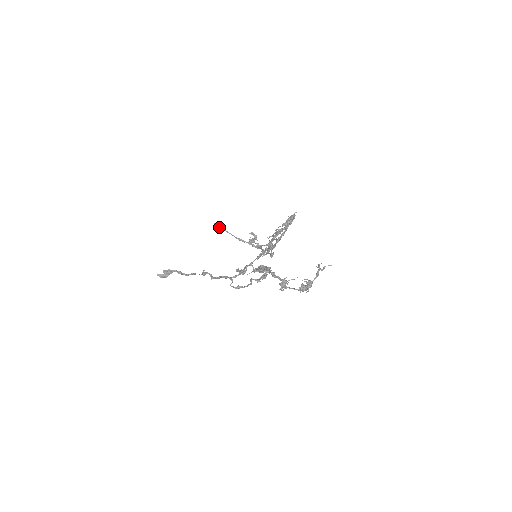
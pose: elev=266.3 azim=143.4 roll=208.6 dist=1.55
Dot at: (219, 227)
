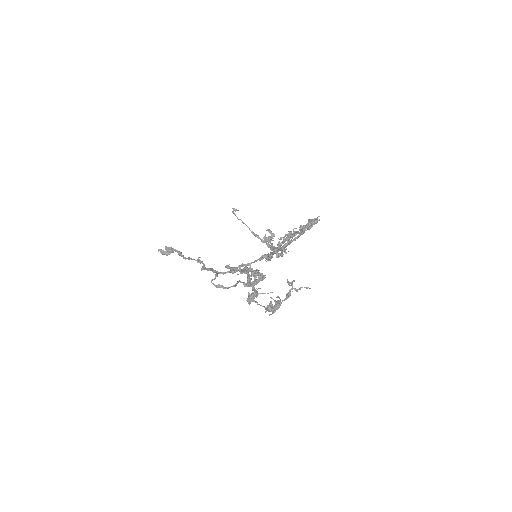
Dot at: (234, 213)
